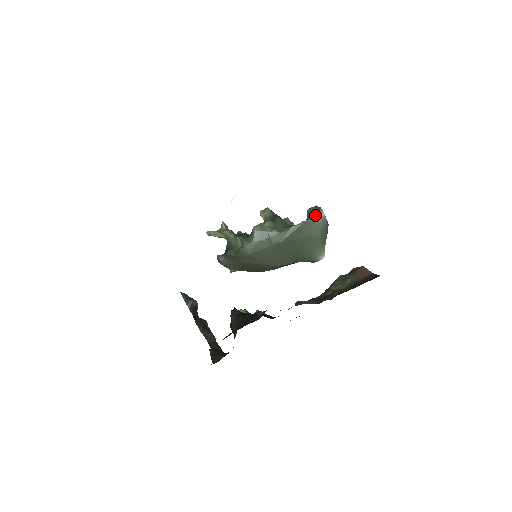
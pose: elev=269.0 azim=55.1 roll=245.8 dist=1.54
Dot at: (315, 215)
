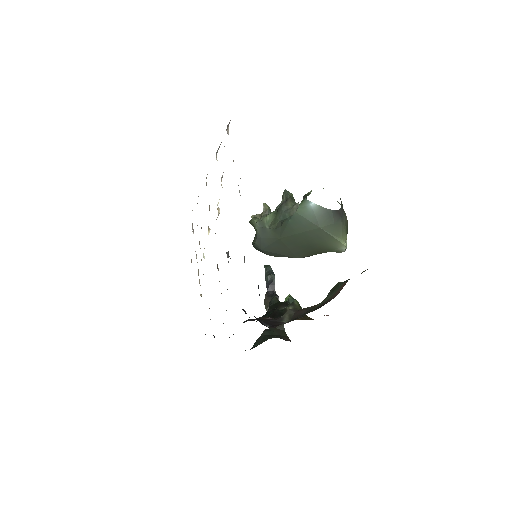
Dot at: (300, 208)
